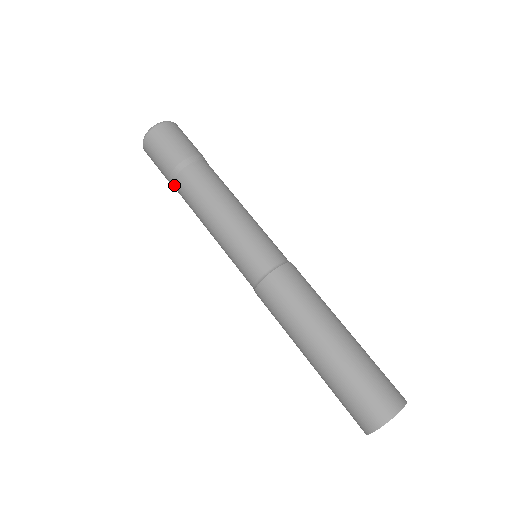
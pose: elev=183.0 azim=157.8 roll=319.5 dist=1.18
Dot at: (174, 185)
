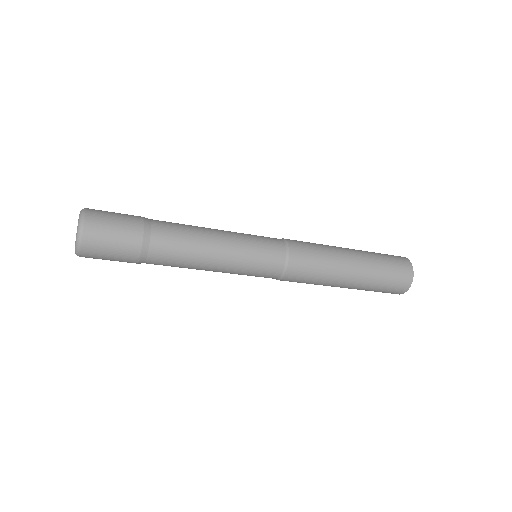
Dot at: occluded
